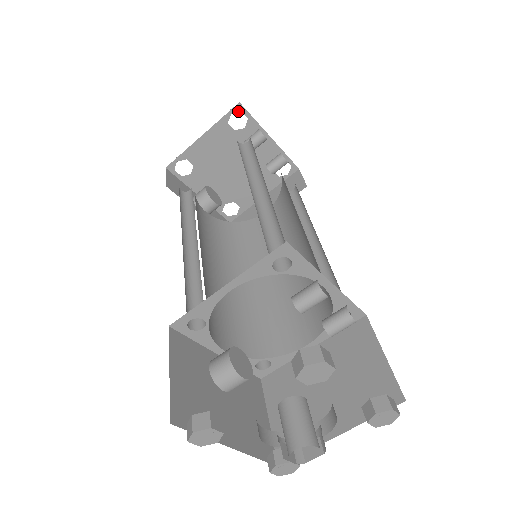
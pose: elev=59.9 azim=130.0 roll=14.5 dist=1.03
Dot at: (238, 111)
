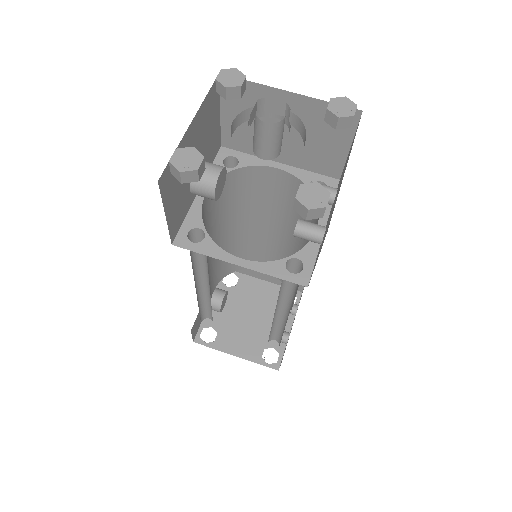
Dot at: (296, 295)
